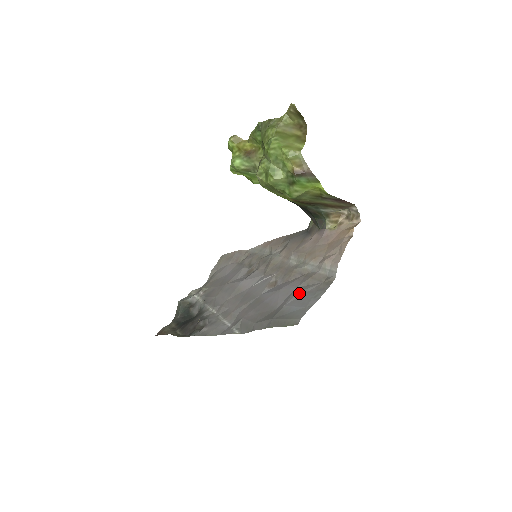
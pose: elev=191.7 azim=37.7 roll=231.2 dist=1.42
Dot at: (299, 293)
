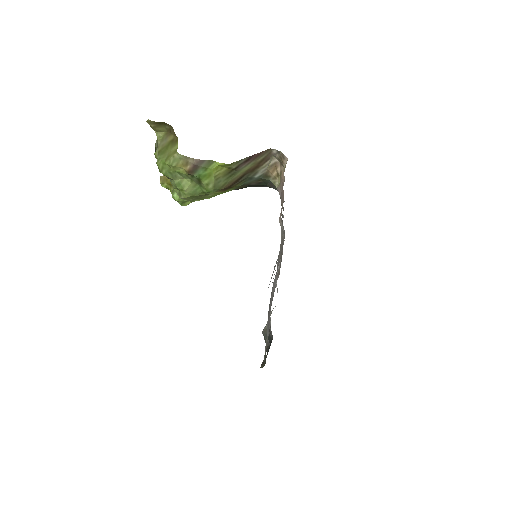
Dot at: occluded
